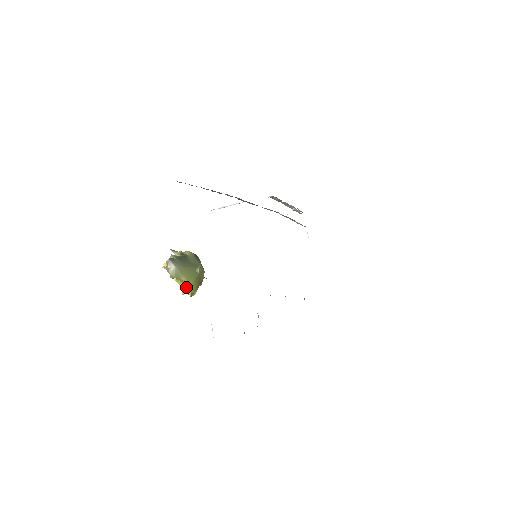
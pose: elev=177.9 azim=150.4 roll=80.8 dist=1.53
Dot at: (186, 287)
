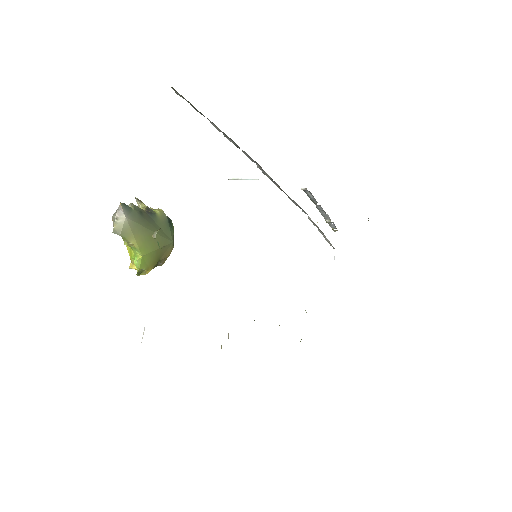
Dot at: (135, 257)
